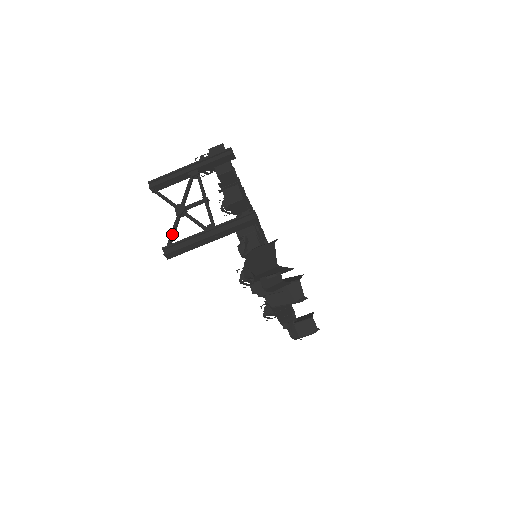
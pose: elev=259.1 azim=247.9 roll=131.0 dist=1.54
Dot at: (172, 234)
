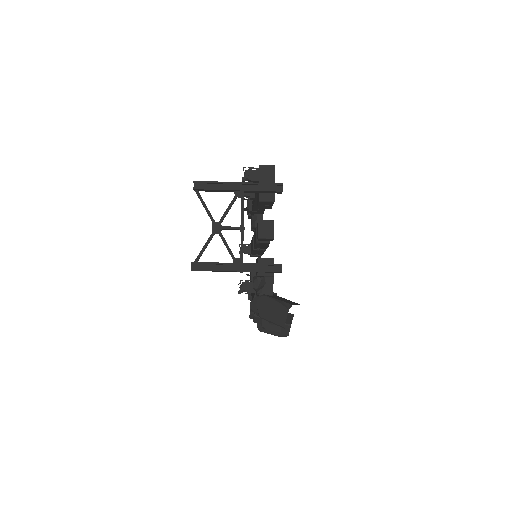
Dot at: (203, 250)
